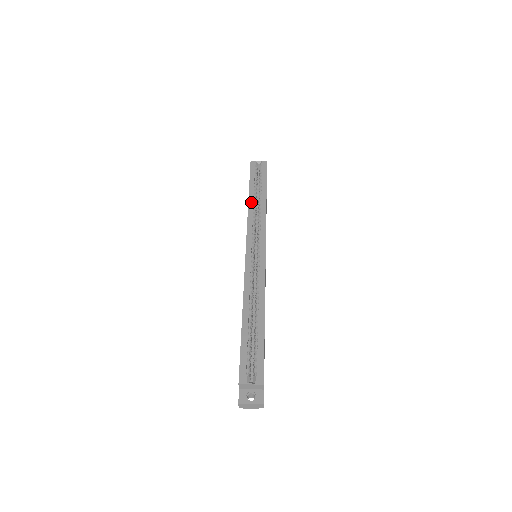
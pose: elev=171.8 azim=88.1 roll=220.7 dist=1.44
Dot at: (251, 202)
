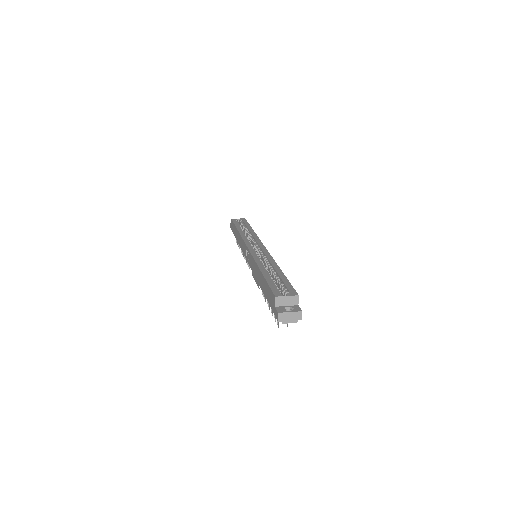
Dot at: (241, 231)
